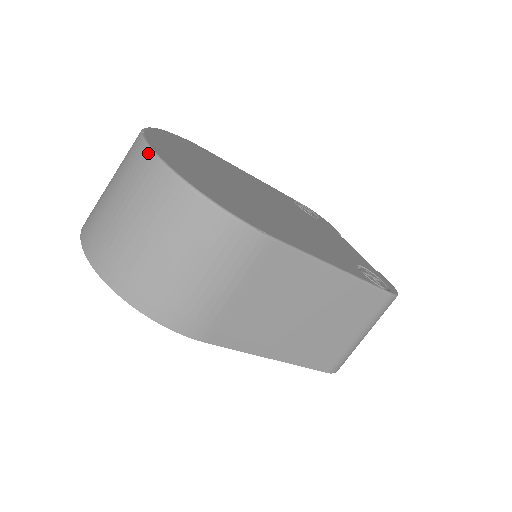
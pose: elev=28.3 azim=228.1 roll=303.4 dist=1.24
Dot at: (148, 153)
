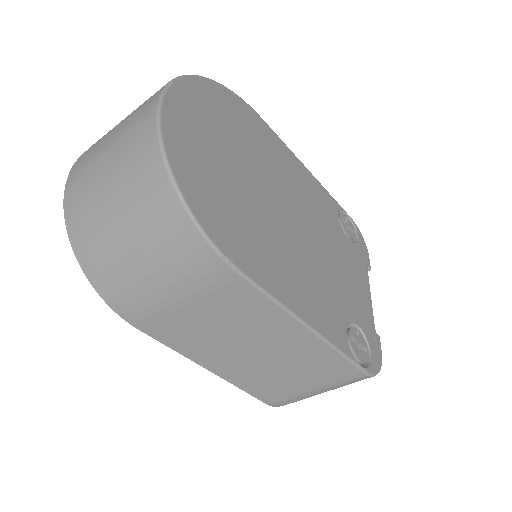
Dot at: (154, 114)
